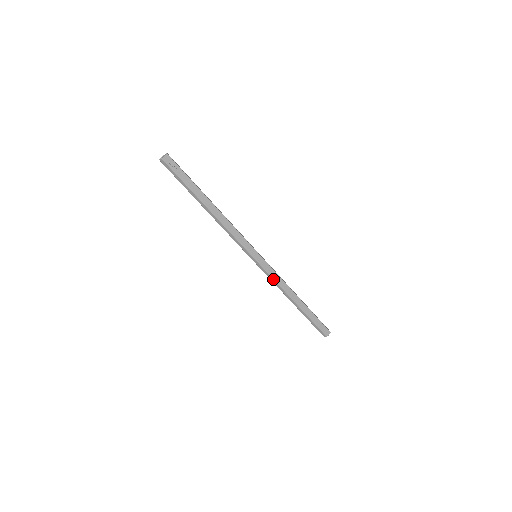
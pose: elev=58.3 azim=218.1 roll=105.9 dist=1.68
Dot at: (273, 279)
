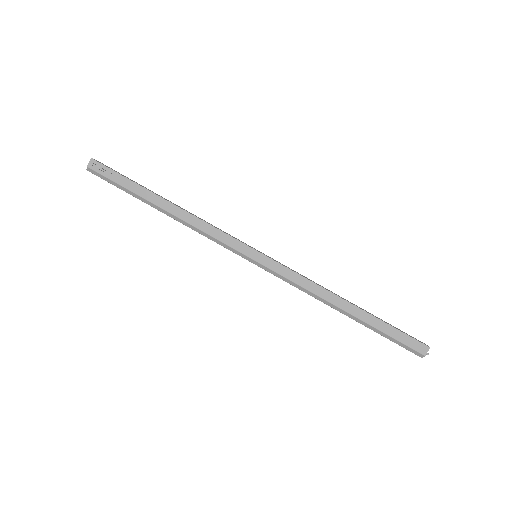
Dot at: (294, 283)
